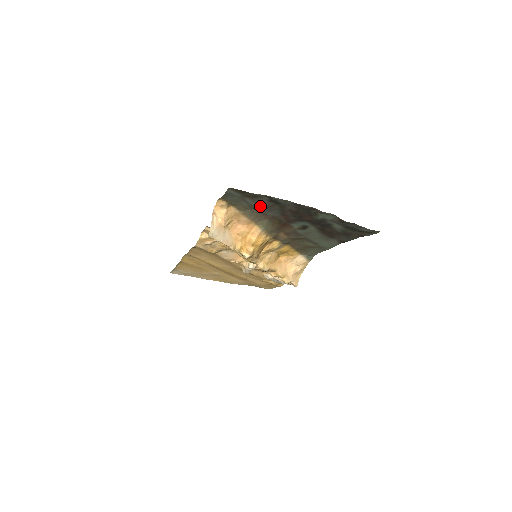
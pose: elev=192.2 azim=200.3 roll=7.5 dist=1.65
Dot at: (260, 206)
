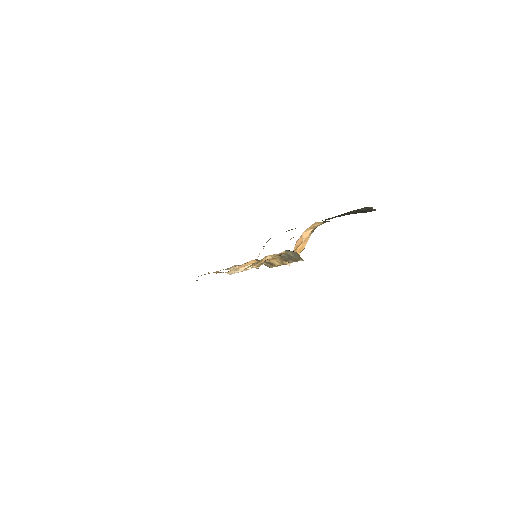
Dot at: occluded
